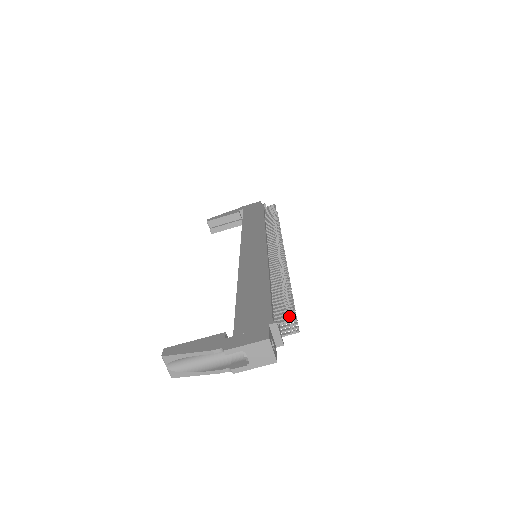
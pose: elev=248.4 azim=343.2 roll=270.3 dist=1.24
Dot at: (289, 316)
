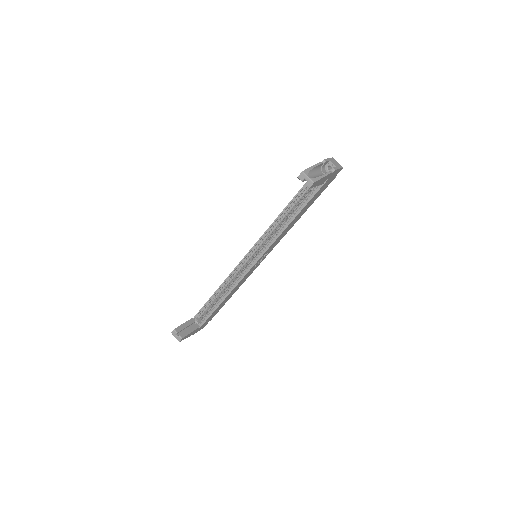
Dot at: occluded
